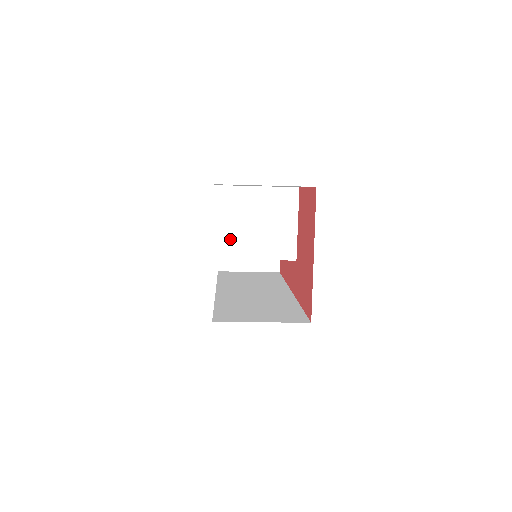
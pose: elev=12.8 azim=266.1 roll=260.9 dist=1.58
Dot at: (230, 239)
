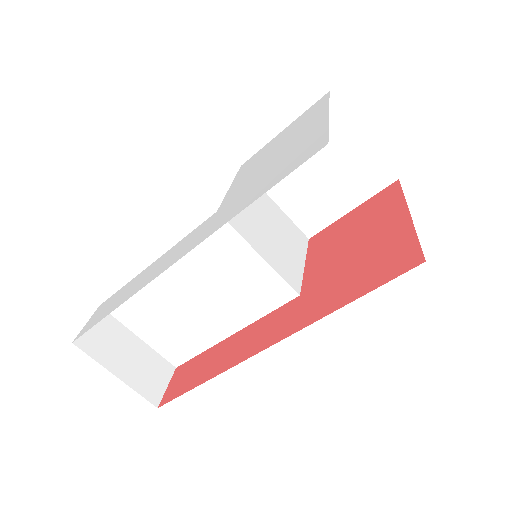
Dot at: occluded
